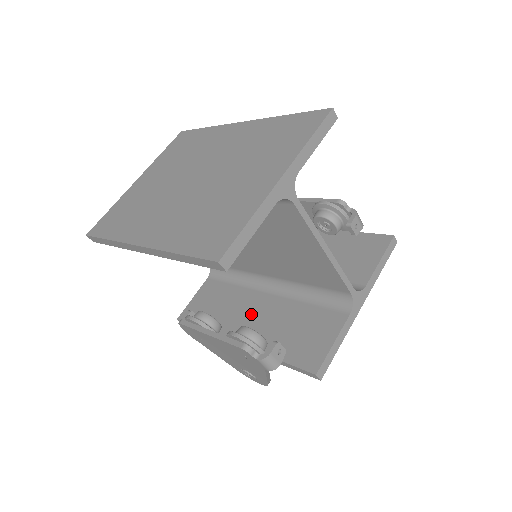
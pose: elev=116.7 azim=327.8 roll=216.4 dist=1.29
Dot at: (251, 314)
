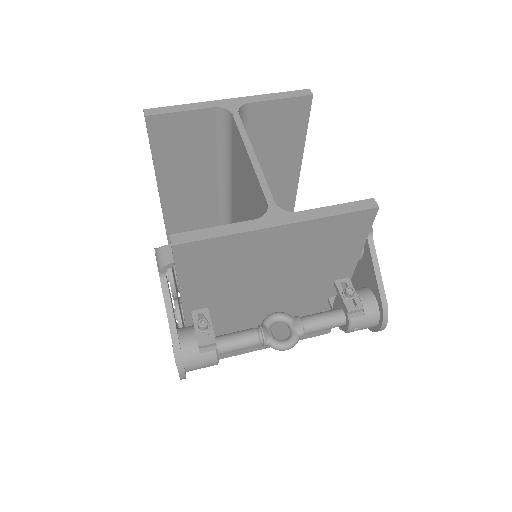
Dot at: occluded
